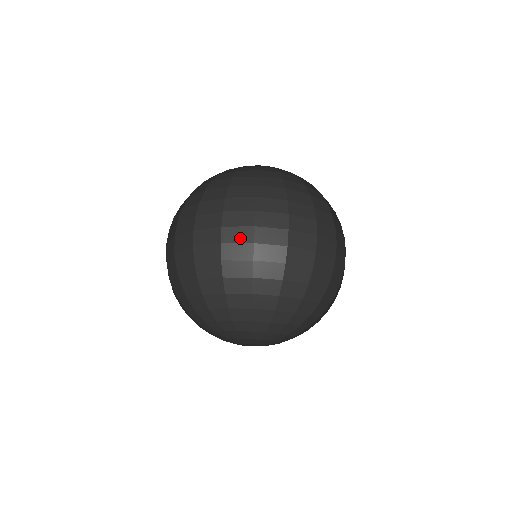
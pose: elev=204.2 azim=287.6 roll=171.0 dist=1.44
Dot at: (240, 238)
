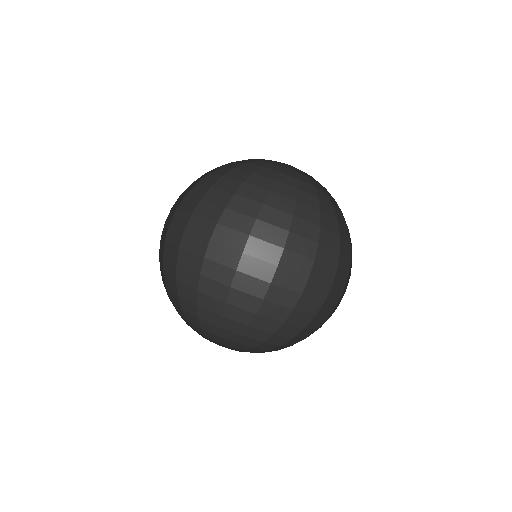
Dot at: (291, 285)
